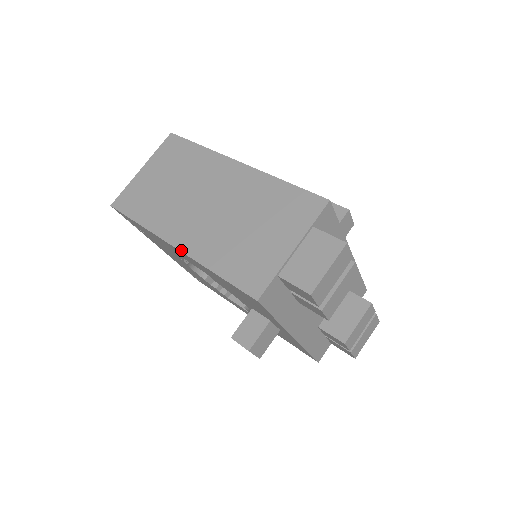
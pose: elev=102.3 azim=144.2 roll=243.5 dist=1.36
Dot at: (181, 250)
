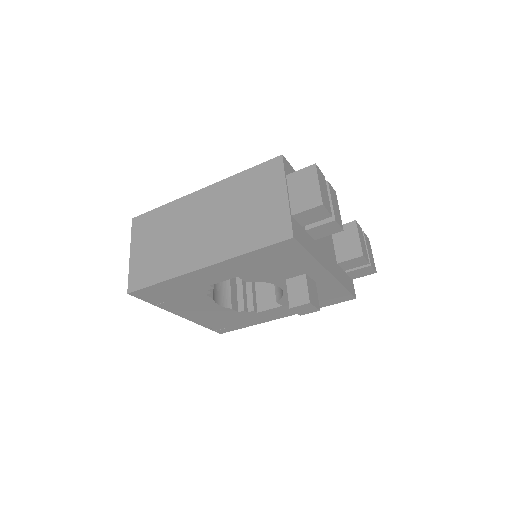
Dot at: (211, 264)
